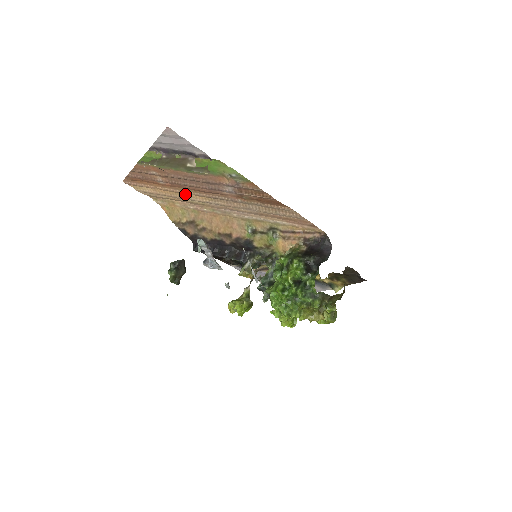
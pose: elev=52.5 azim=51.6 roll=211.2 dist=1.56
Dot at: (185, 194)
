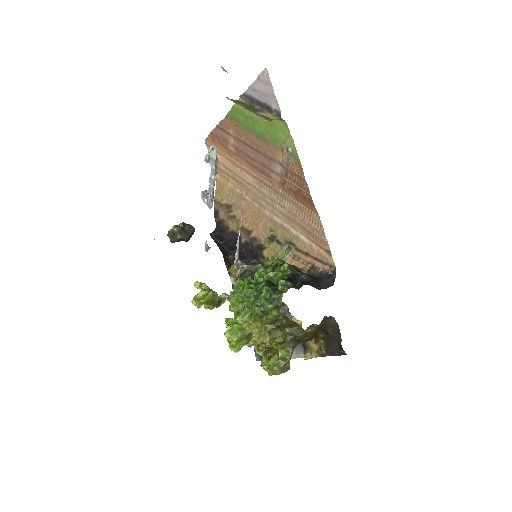
Dot at: (242, 170)
